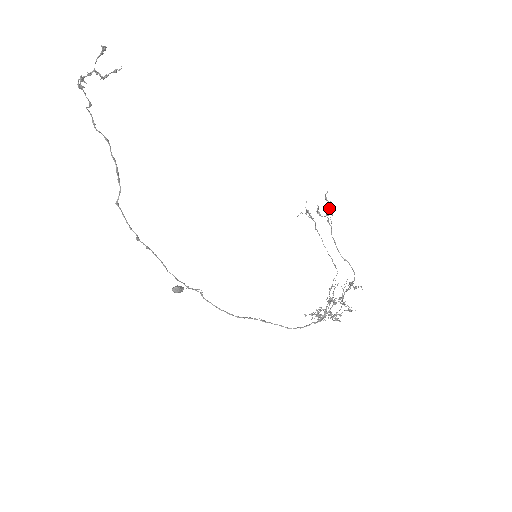
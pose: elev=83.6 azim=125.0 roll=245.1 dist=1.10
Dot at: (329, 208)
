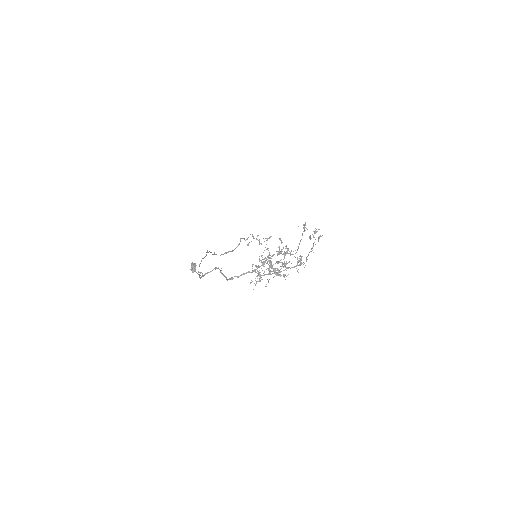
Dot at: (317, 231)
